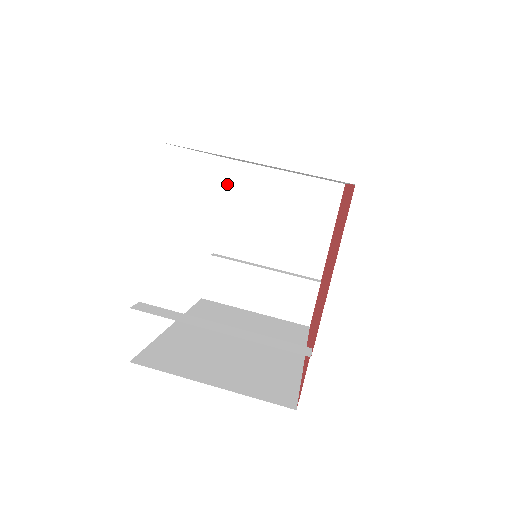
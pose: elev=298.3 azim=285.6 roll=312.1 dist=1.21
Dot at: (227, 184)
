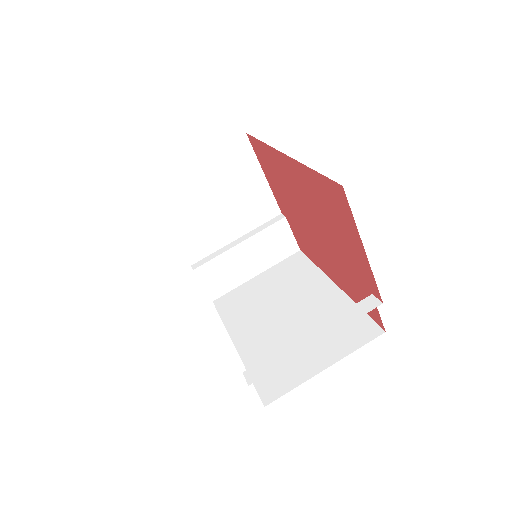
Dot at: (157, 210)
